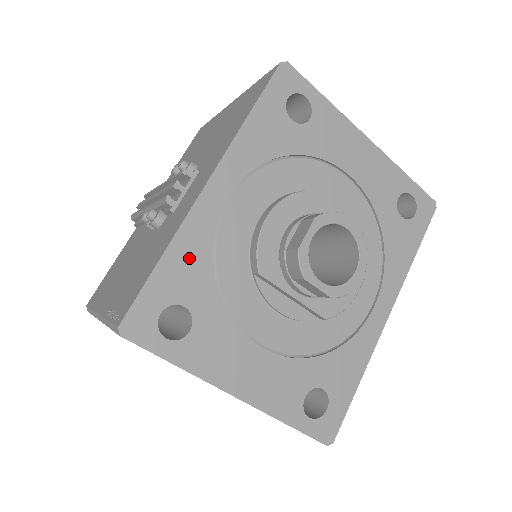
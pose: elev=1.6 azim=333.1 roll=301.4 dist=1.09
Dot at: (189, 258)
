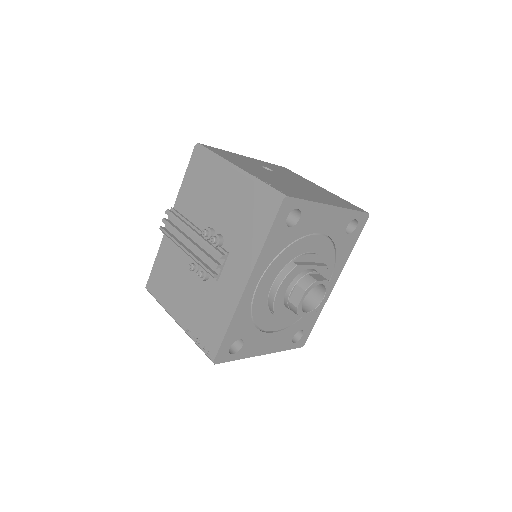
Dot at: (240, 321)
